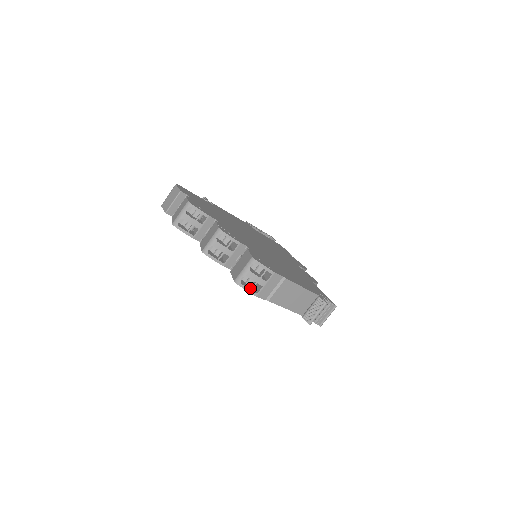
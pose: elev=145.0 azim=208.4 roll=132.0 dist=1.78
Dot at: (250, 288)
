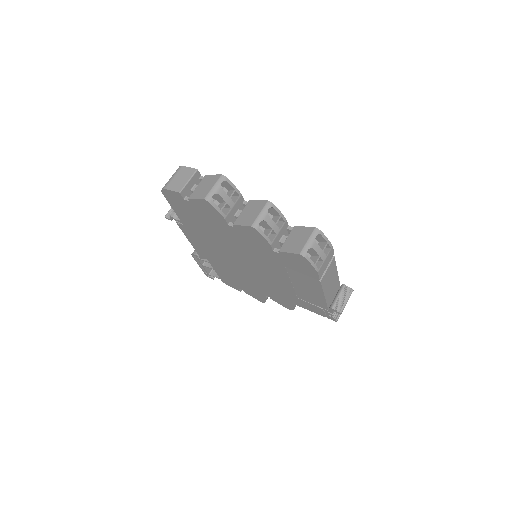
Dot at: (312, 263)
